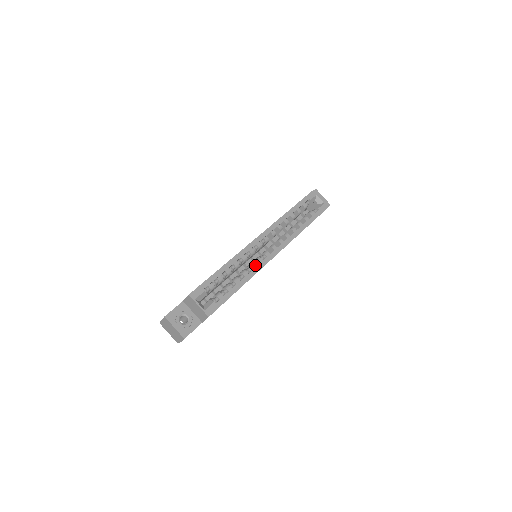
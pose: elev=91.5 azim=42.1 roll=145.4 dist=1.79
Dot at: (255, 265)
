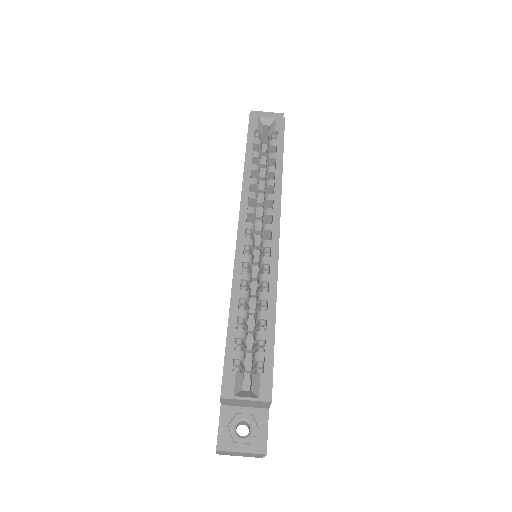
Dot at: (266, 272)
